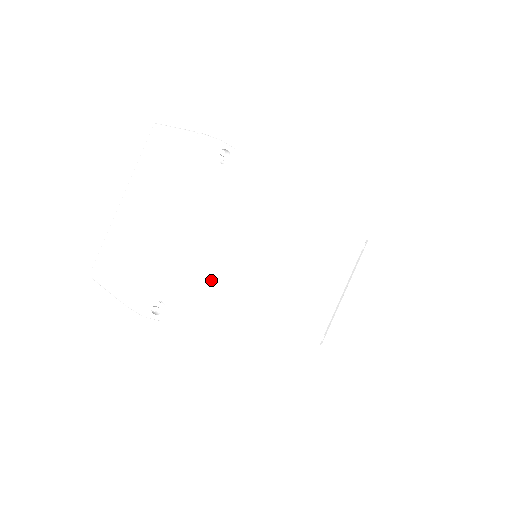
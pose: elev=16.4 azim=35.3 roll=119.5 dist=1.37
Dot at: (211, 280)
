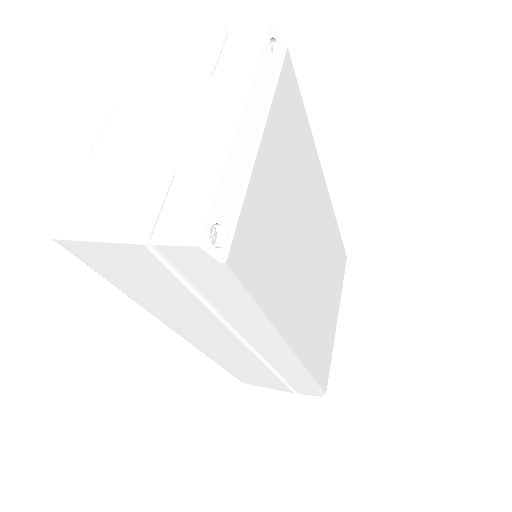
Dot at: (265, 222)
